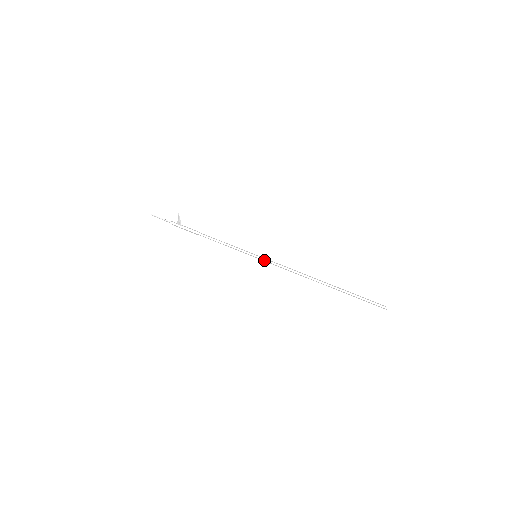
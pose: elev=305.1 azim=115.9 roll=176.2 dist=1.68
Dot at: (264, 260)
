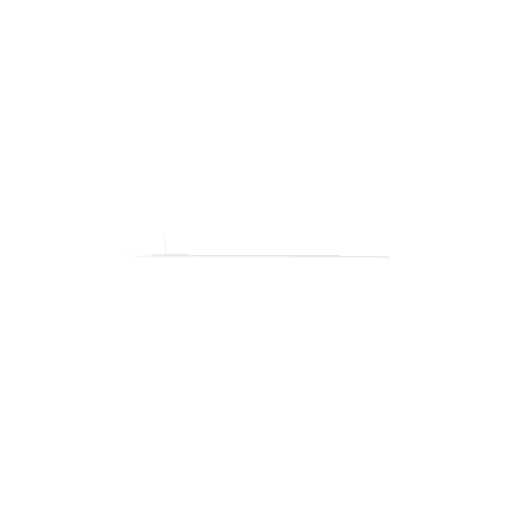
Dot at: (266, 256)
